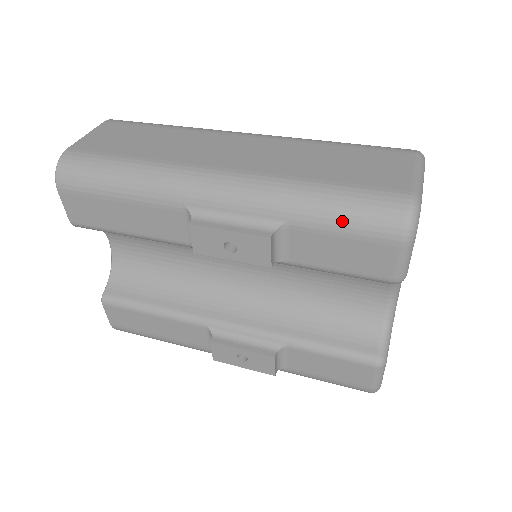
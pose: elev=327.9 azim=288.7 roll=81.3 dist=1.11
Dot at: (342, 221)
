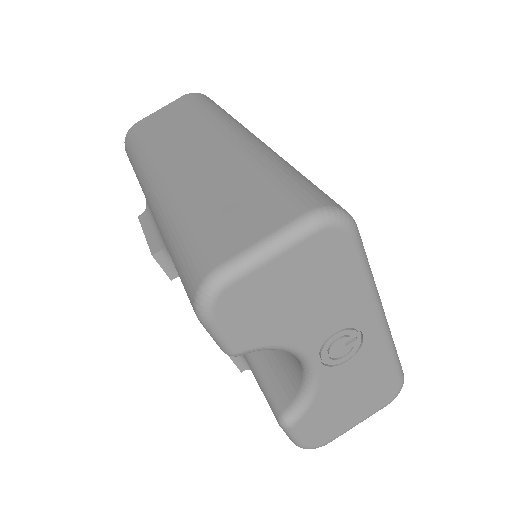
Dot at: (177, 267)
